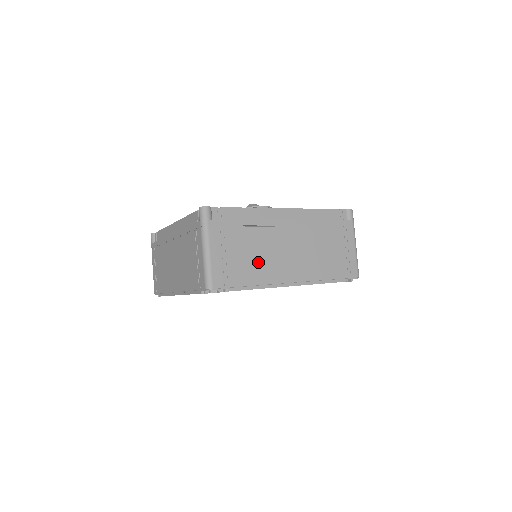
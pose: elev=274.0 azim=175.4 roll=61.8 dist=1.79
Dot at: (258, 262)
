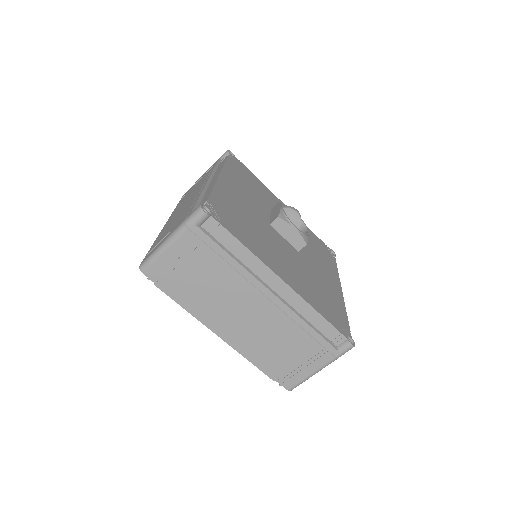
Dot at: occluded
